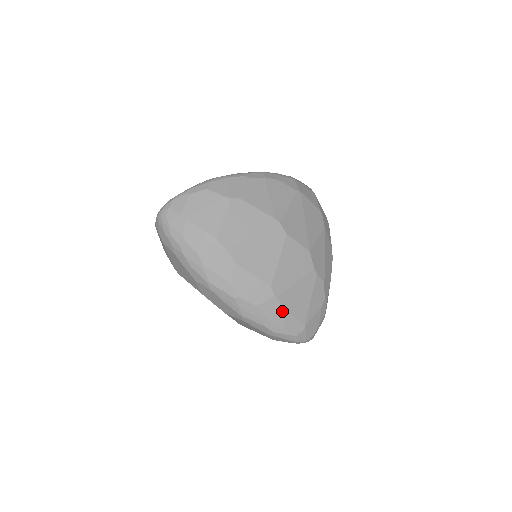
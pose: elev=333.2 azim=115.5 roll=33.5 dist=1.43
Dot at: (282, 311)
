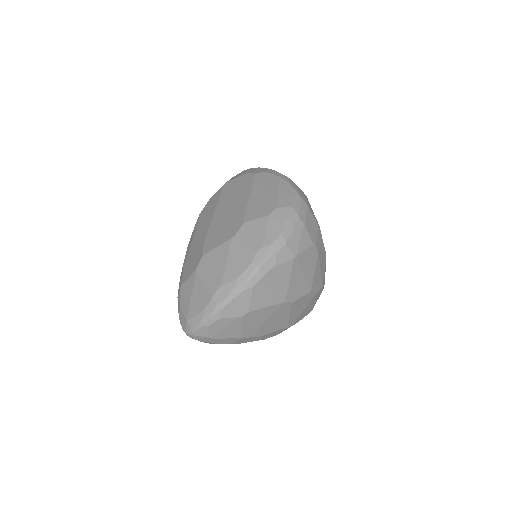
Dot at: occluded
